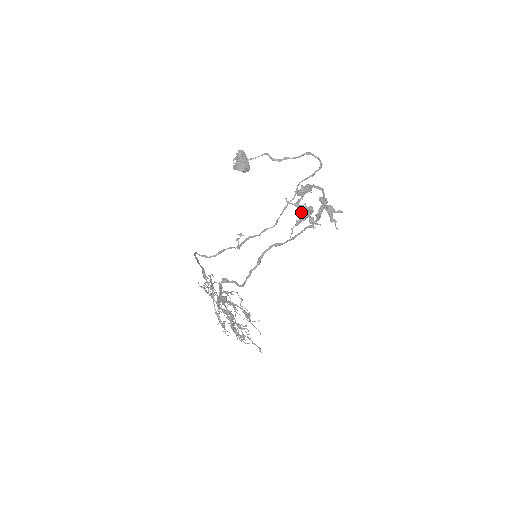
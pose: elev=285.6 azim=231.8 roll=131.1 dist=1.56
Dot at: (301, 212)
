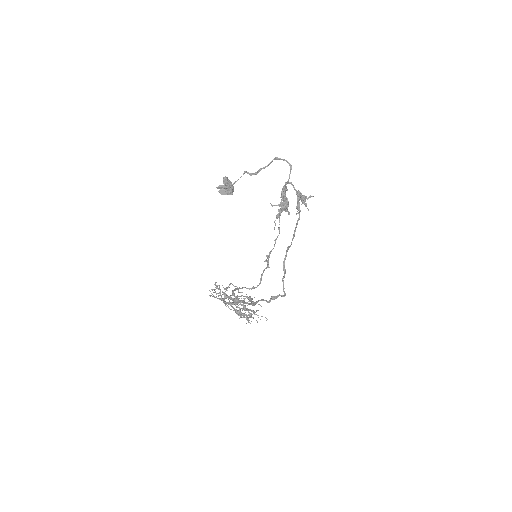
Dot at: occluded
